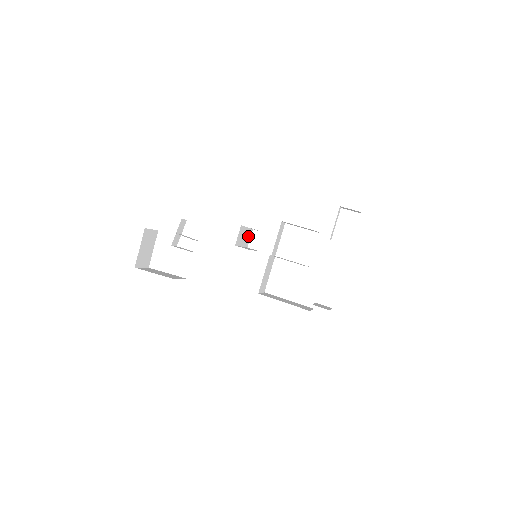
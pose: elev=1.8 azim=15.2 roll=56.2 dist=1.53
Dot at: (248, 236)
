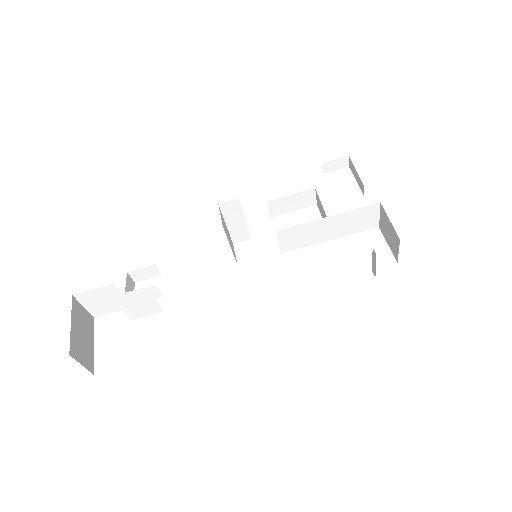
Dot at: occluded
